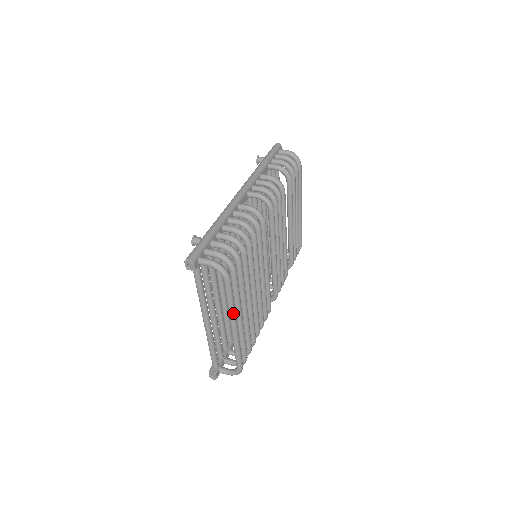
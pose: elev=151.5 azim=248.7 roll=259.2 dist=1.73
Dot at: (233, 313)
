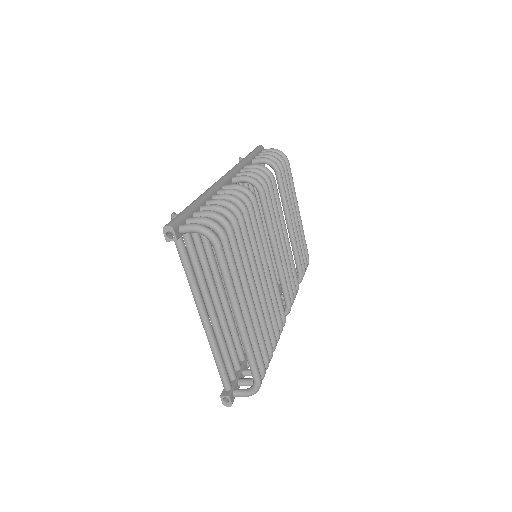
Dot at: (233, 294)
